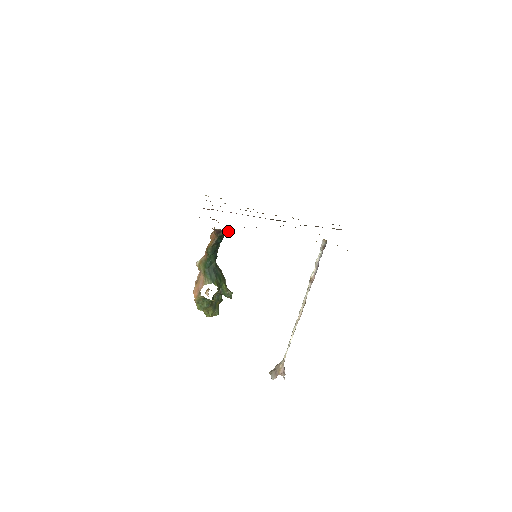
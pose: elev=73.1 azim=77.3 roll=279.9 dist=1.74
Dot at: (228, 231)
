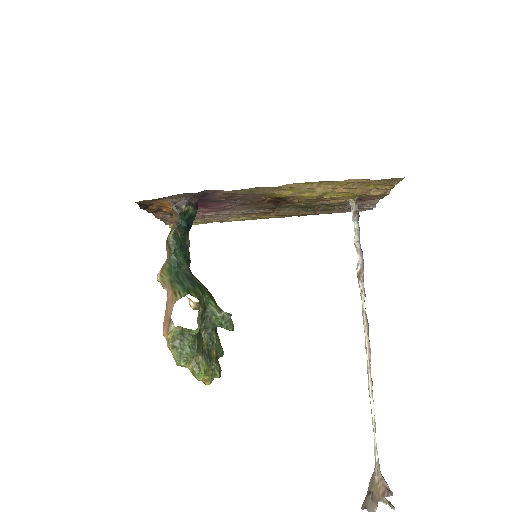
Dot at: (194, 205)
